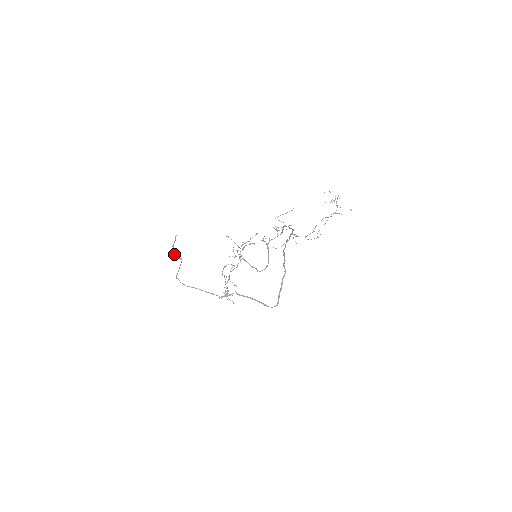
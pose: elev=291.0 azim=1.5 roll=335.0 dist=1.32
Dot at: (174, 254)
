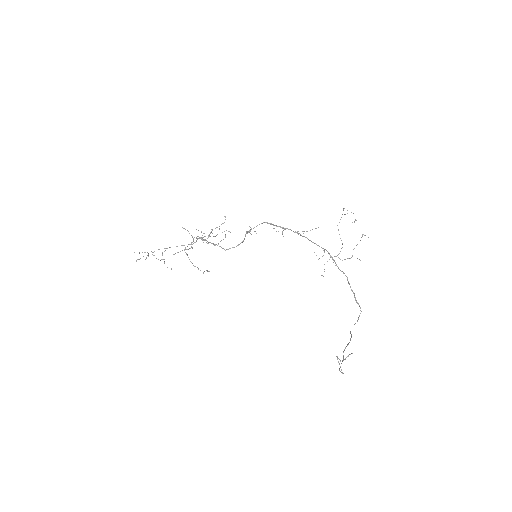
Dot at: occluded
